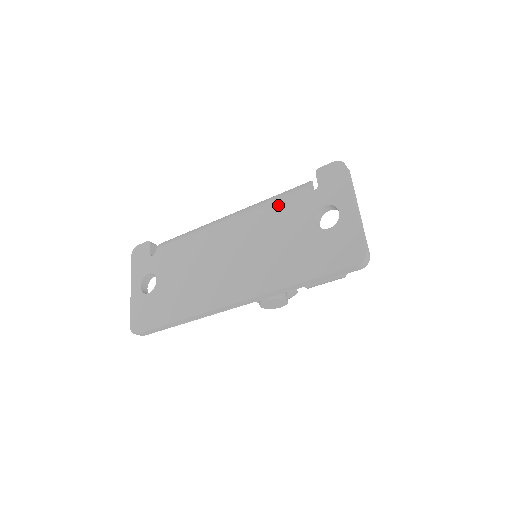
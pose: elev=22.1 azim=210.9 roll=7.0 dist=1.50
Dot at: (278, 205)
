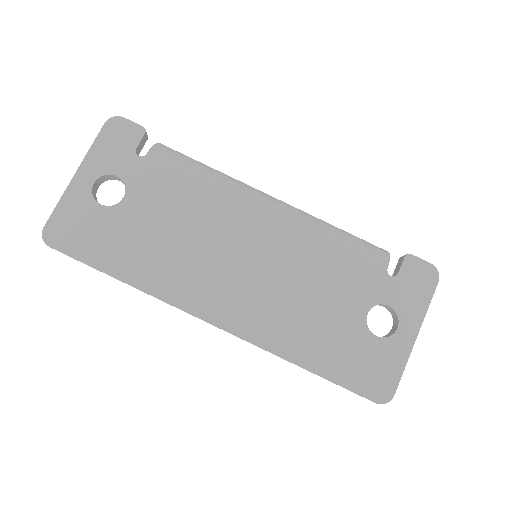
Dot at: (341, 253)
